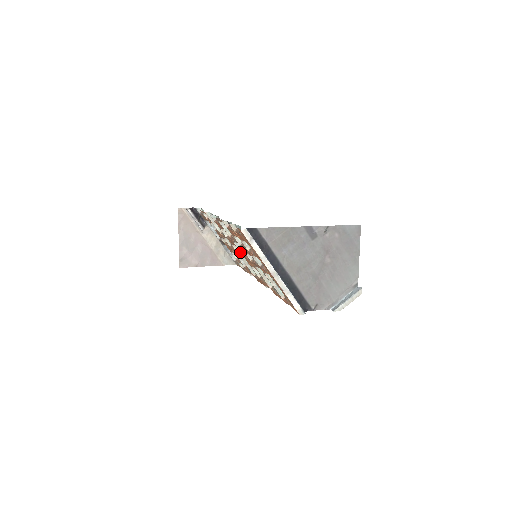
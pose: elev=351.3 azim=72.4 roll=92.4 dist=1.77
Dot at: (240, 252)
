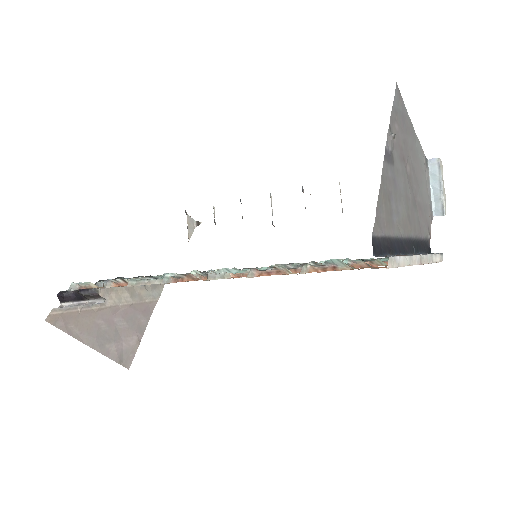
Dot at: occluded
